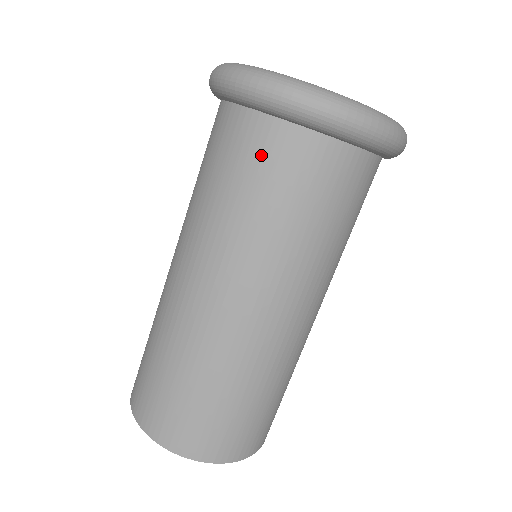
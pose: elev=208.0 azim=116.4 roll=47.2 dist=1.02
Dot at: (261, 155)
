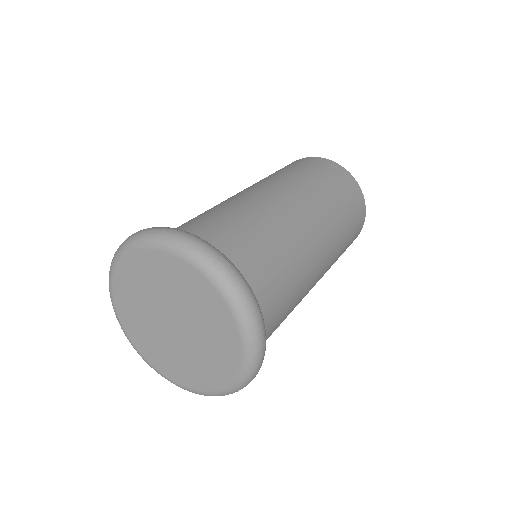
Dot at: occluded
